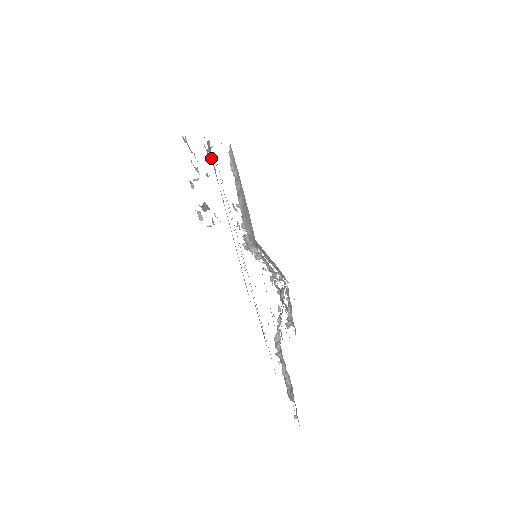
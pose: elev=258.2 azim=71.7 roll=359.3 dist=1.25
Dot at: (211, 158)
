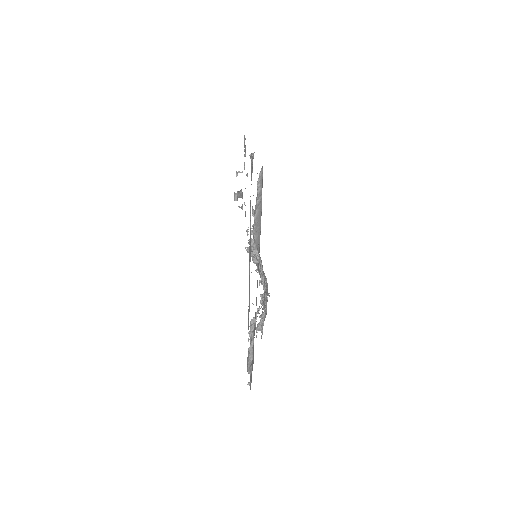
Dot at: (251, 166)
